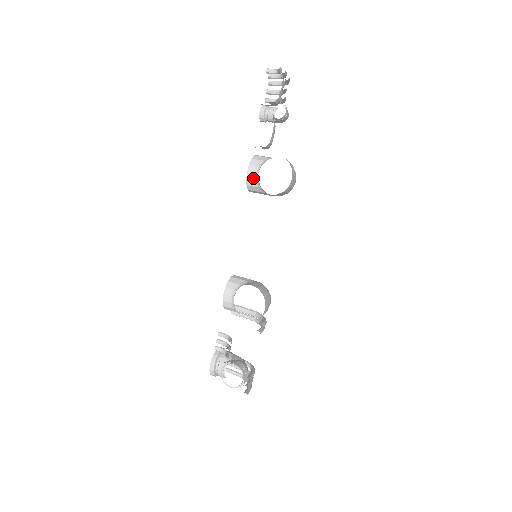
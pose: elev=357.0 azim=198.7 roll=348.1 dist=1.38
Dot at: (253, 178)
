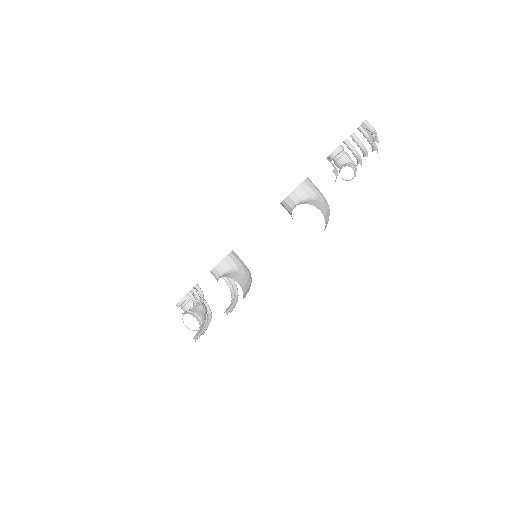
Dot at: (289, 204)
